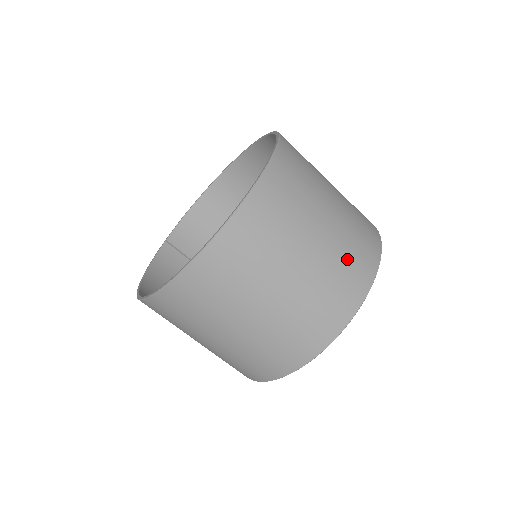
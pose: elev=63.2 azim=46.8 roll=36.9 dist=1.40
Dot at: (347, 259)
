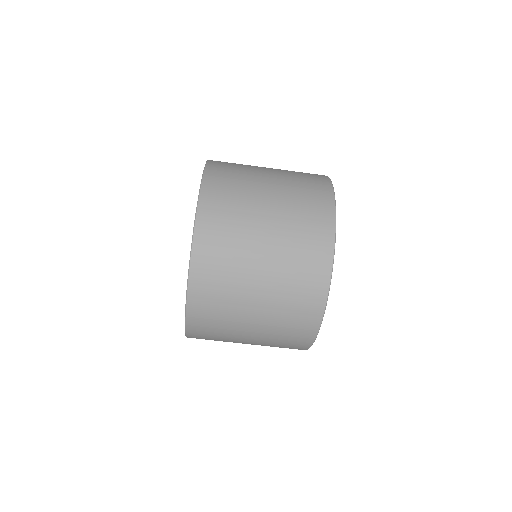
Dot at: (300, 178)
